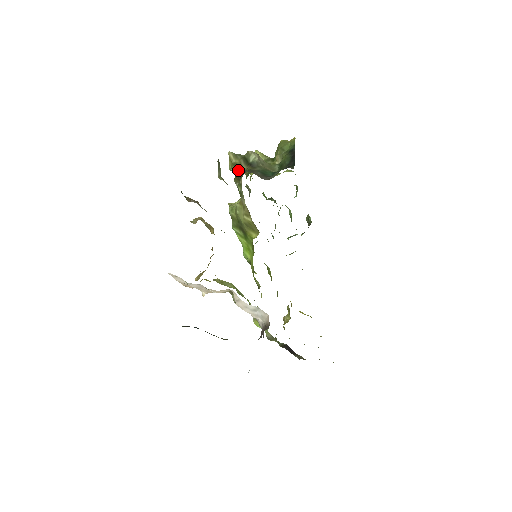
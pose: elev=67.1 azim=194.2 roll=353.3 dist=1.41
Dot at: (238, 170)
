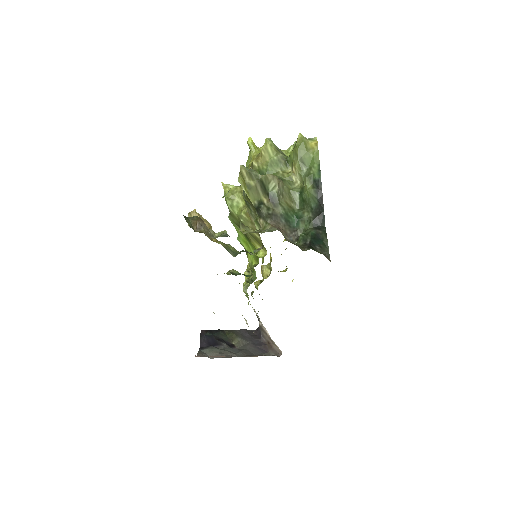
Dot at: (253, 196)
